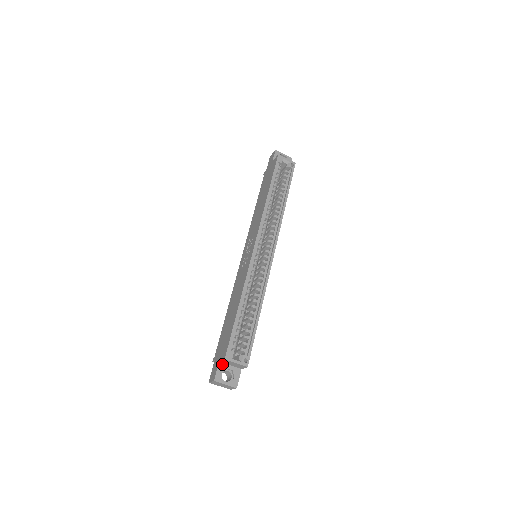
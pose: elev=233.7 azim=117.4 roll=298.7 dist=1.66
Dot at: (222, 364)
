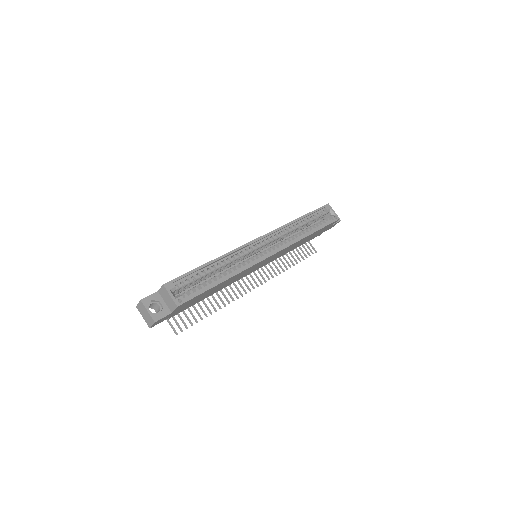
Dot at: (159, 295)
